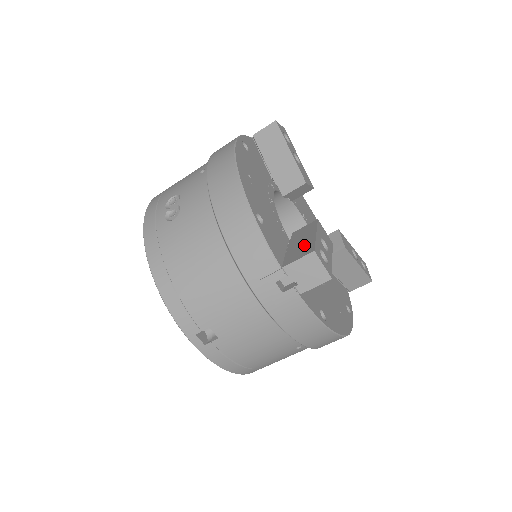
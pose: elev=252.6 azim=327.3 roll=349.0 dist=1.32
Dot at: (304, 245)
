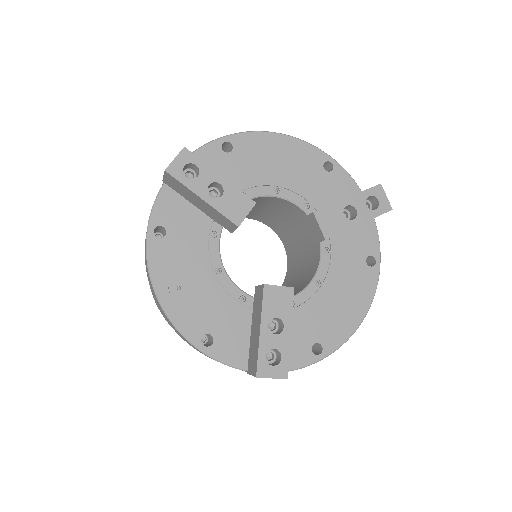
Dot at: (255, 347)
